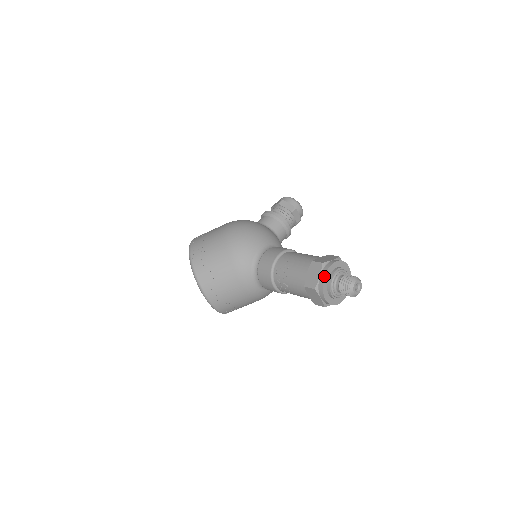
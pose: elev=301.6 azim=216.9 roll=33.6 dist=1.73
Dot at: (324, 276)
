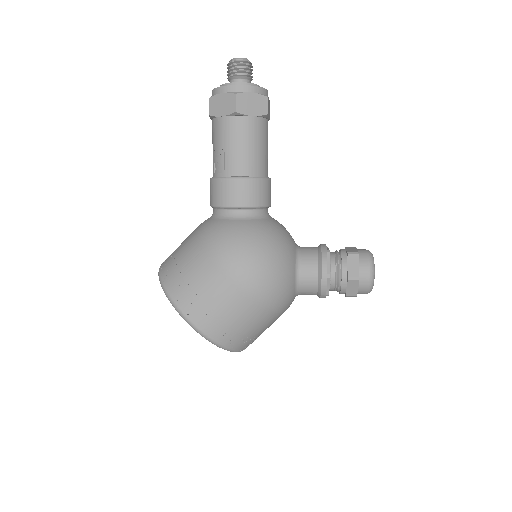
Dot at: occluded
